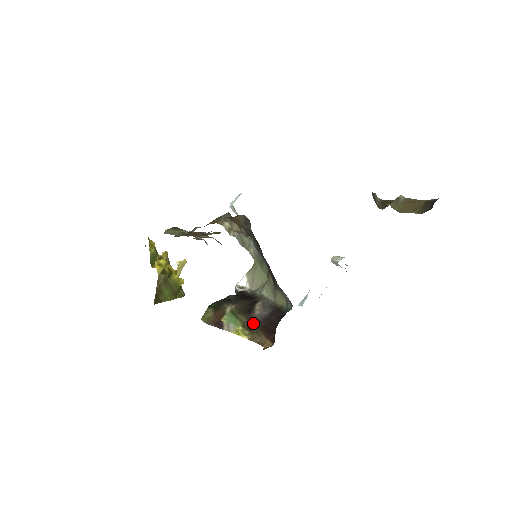
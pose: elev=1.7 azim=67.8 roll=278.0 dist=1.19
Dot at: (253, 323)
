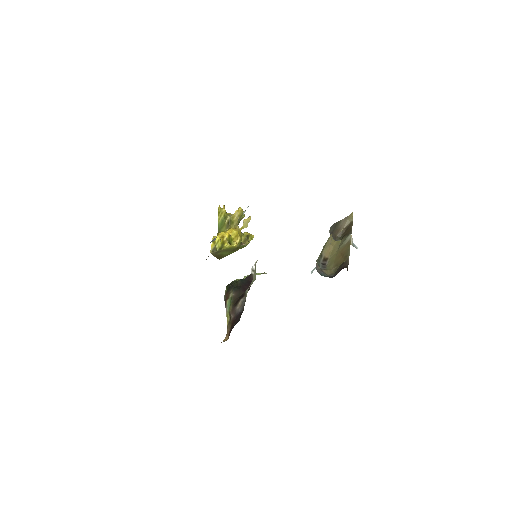
Dot at: (233, 315)
